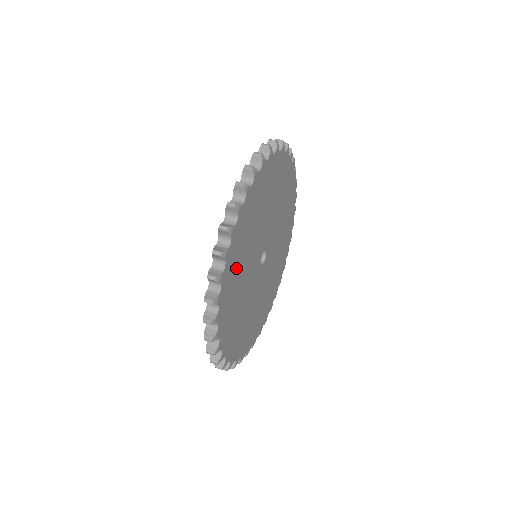
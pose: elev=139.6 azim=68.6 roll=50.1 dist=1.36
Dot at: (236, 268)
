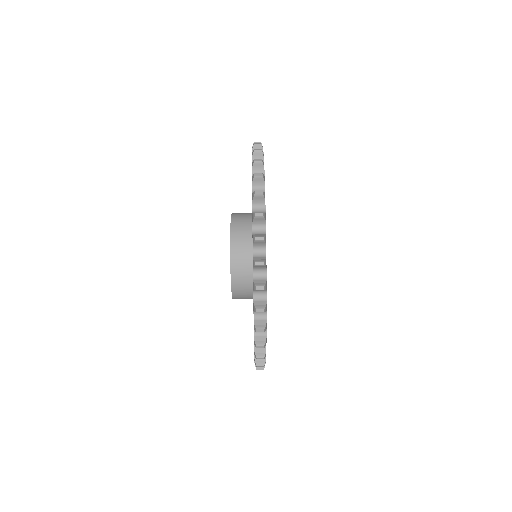
Dot at: occluded
